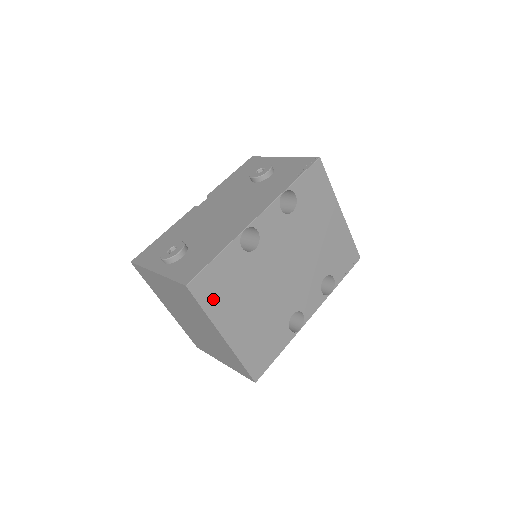
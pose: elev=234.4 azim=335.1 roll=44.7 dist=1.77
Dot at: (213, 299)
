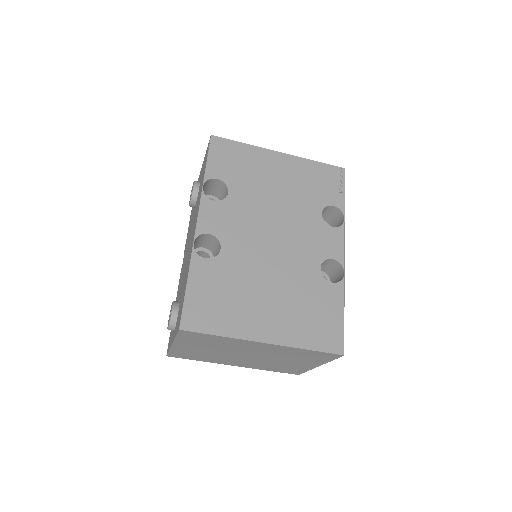
Dot at: (219, 319)
